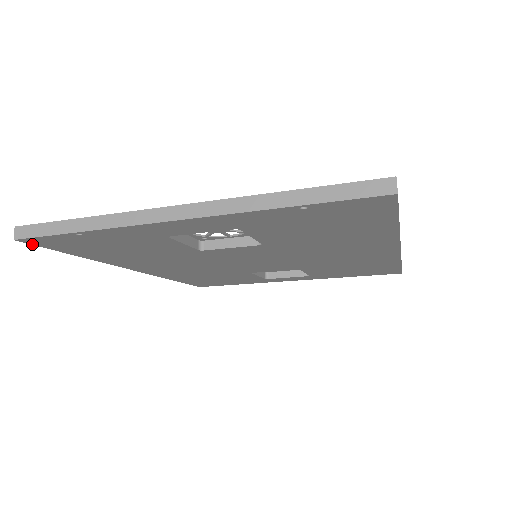
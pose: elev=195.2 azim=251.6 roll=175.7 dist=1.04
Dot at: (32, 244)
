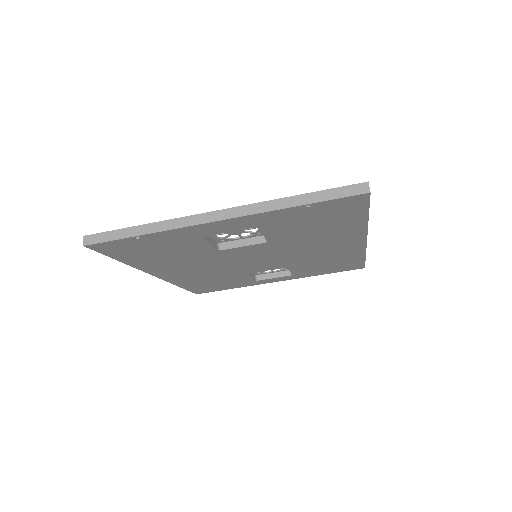
Dot at: (94, 250)
